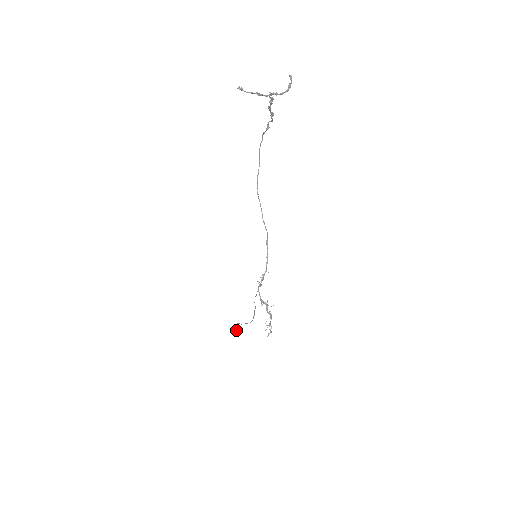
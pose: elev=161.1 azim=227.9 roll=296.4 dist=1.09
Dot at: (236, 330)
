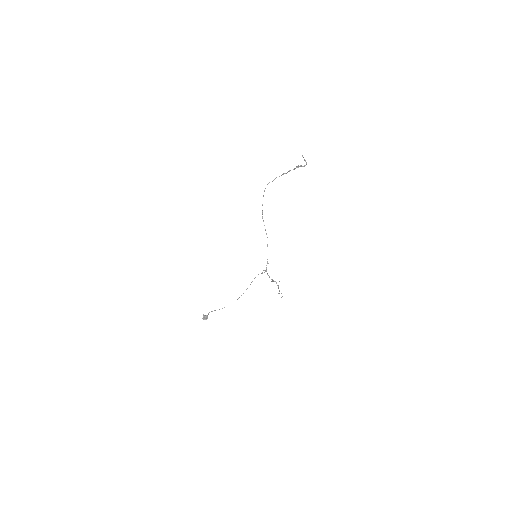
Dot at: (206, 318)
